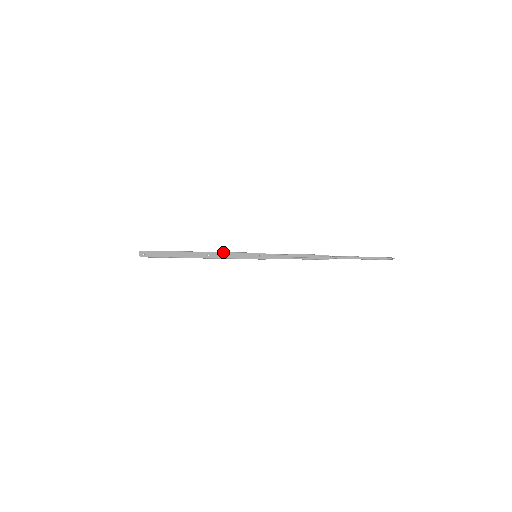
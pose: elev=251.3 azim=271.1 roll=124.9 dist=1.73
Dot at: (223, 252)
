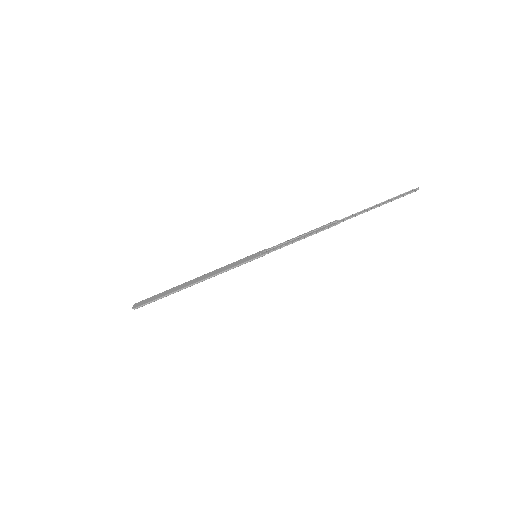
Dot at: (219, 268)
